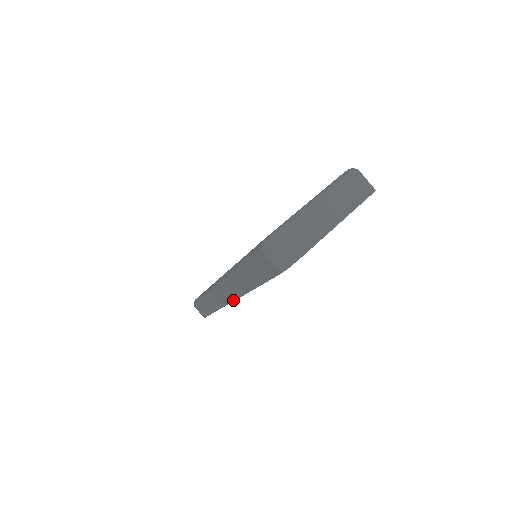
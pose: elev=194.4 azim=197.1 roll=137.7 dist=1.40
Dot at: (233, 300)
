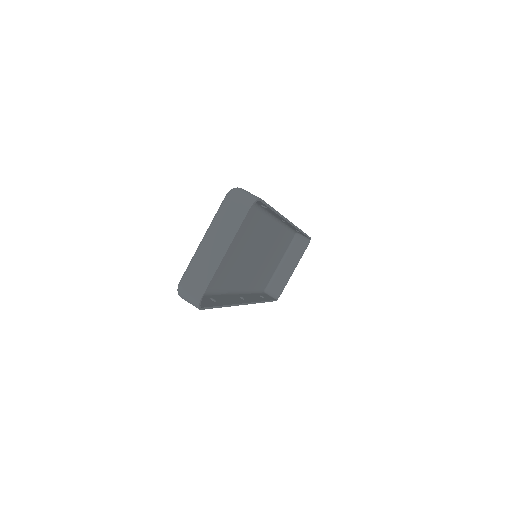
Dot at: (244, 304)
